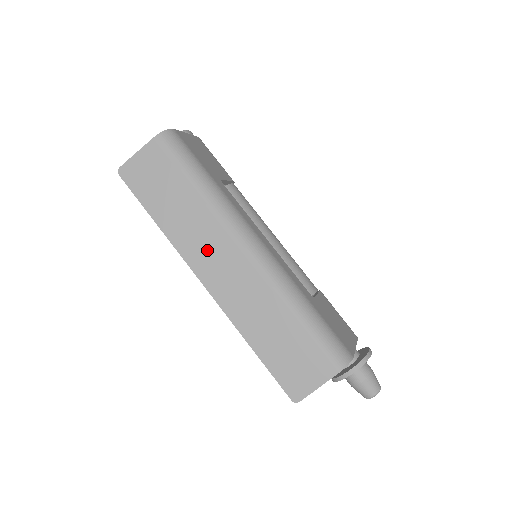
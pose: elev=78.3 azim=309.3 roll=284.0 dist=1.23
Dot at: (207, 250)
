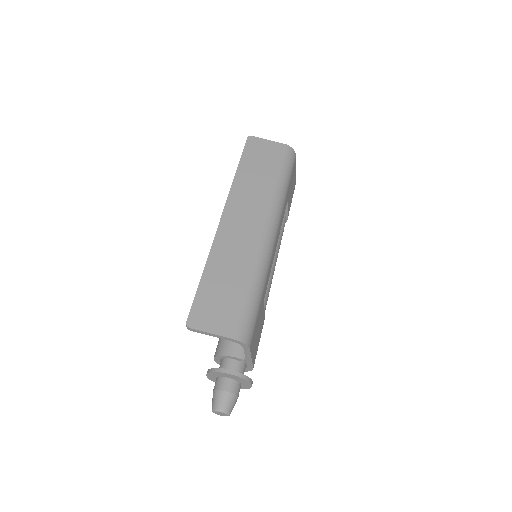
Dot at: (245, 207)
